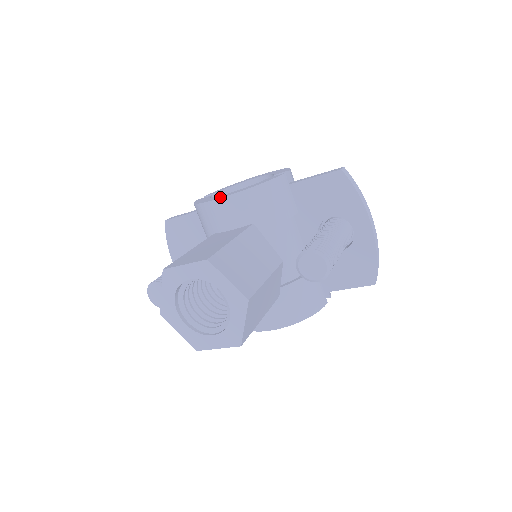
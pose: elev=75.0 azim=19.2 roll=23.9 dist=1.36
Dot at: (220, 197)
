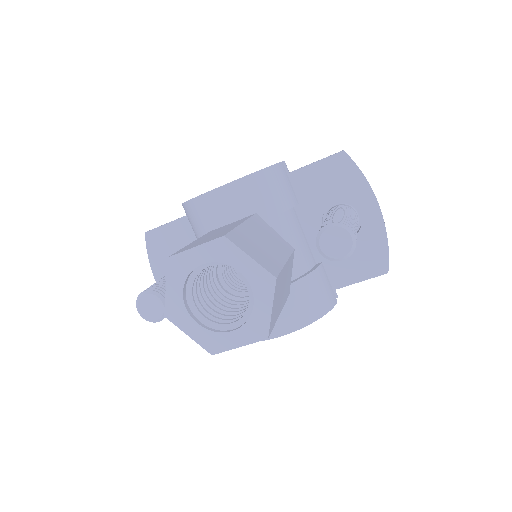
Dot at: occluded
